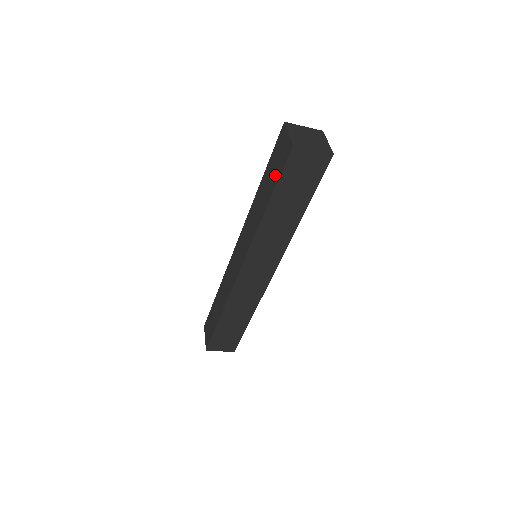
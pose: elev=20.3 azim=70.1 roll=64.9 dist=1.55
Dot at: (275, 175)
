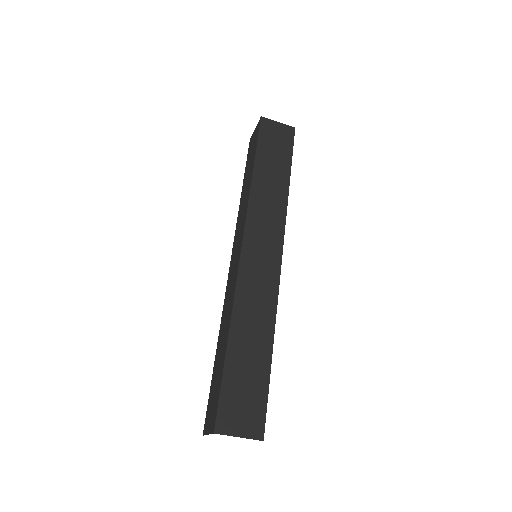
Dot at: (253, 151)
